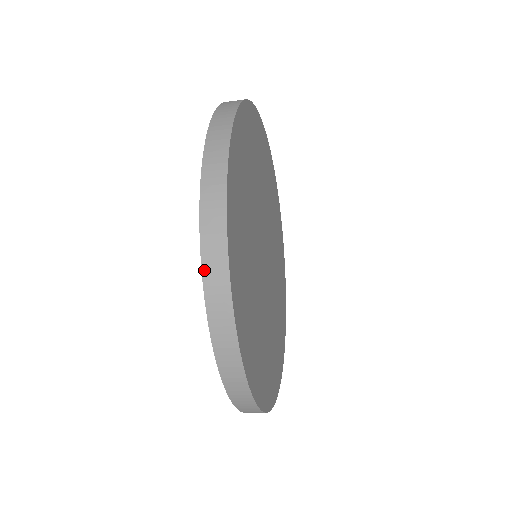
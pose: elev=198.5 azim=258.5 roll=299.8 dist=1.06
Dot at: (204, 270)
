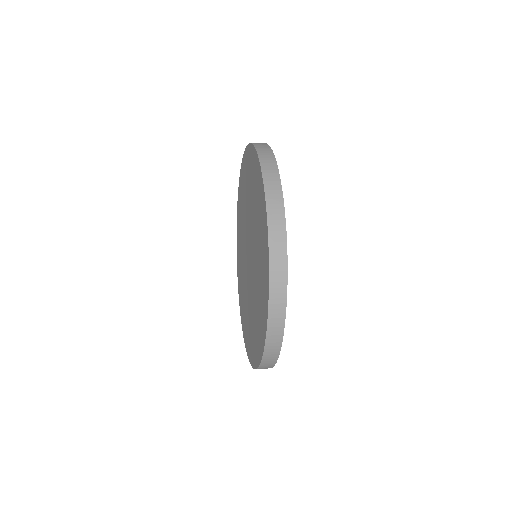
Dot at: (267, 343)
